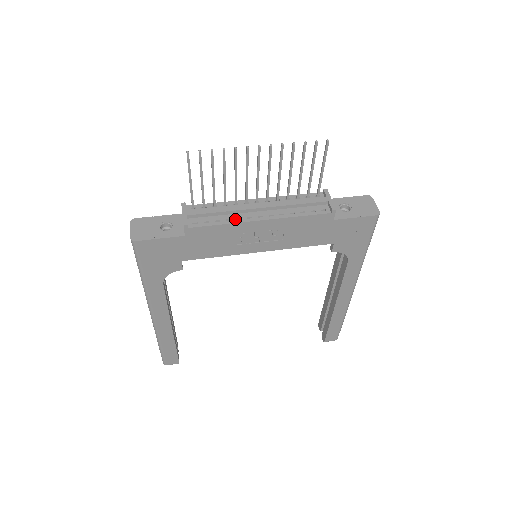
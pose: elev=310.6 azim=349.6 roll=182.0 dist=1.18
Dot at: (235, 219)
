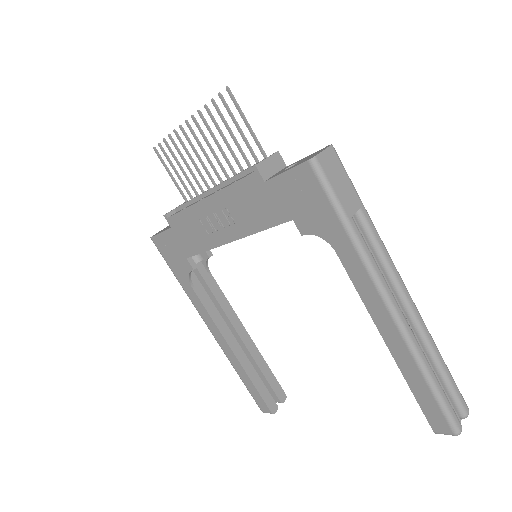
Dot at: (194, 203)
